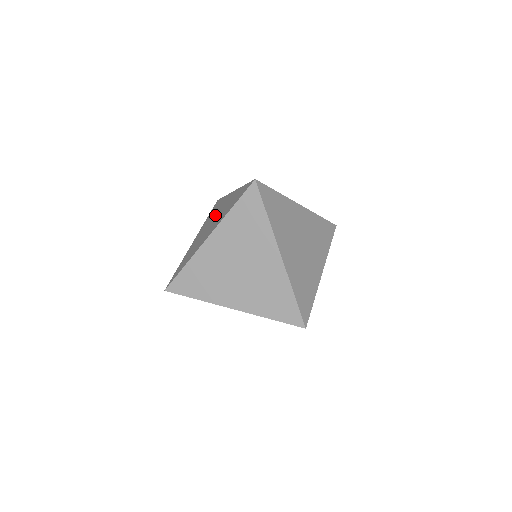
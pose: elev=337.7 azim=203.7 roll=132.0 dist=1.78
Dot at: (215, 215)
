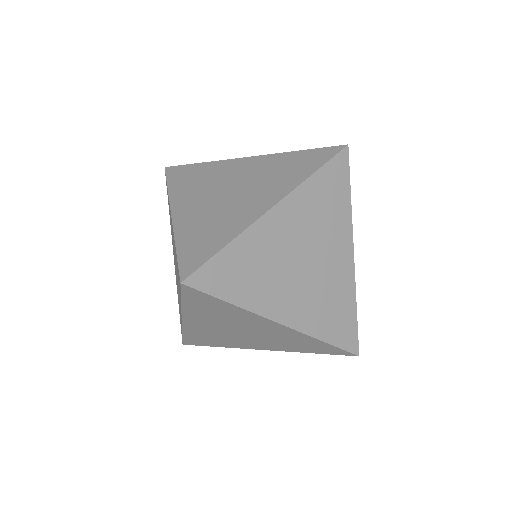
Dot at: occluded
